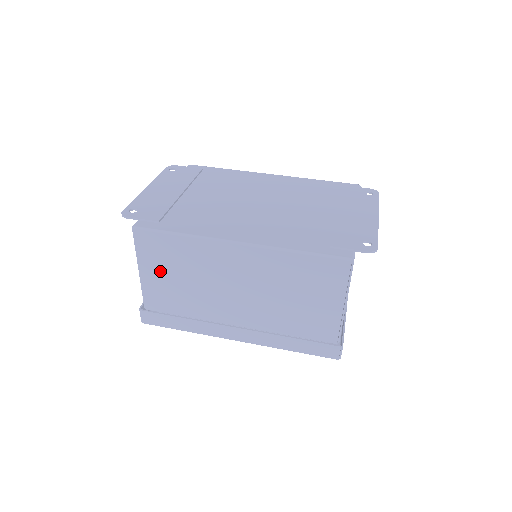
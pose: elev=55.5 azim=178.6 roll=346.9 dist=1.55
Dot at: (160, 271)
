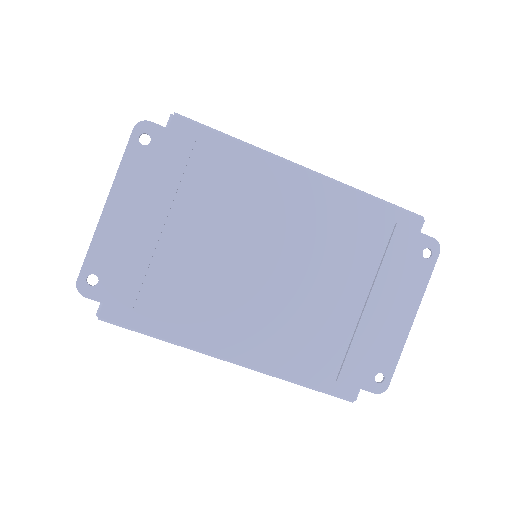
Dot at: occluded
